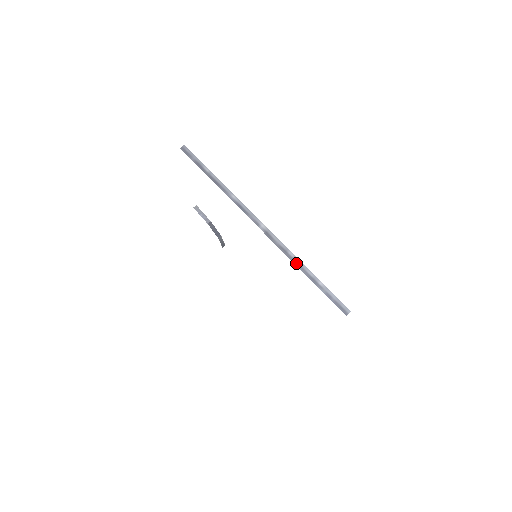
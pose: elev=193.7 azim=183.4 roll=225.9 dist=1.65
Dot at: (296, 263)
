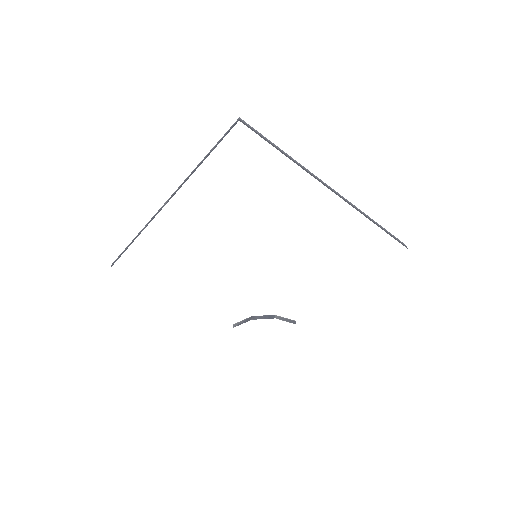
Dot at: (193, 172)
